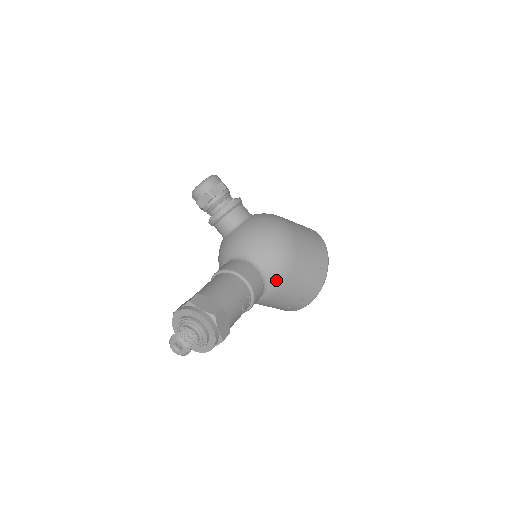
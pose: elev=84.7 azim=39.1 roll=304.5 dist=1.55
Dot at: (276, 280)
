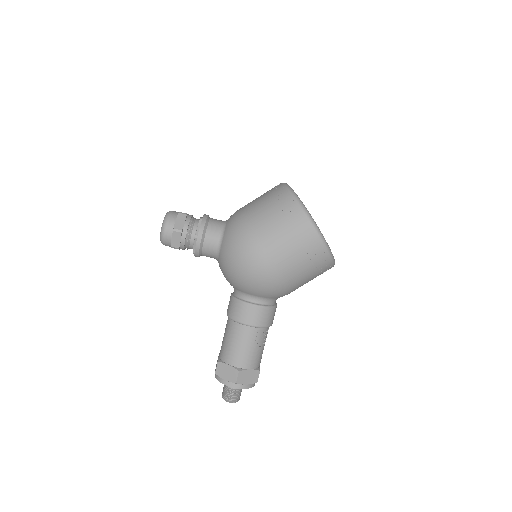
Dot at: (278, 296)
